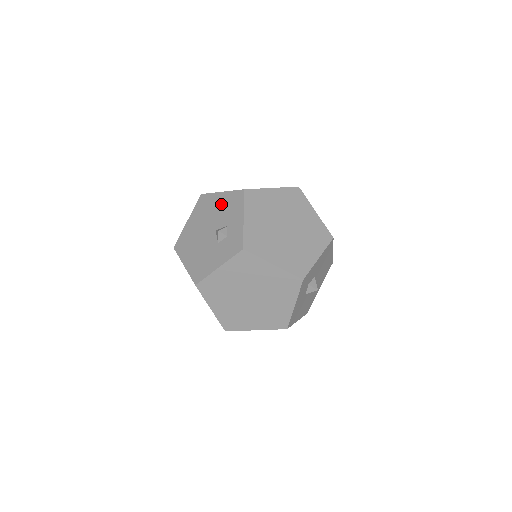
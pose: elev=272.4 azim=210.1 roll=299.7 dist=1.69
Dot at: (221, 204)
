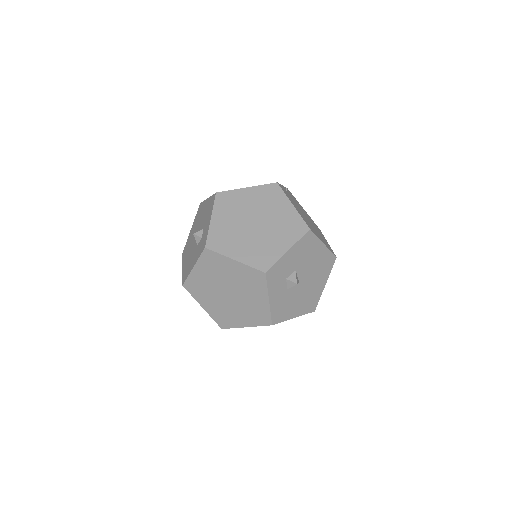
Dot at: (205, 209)
